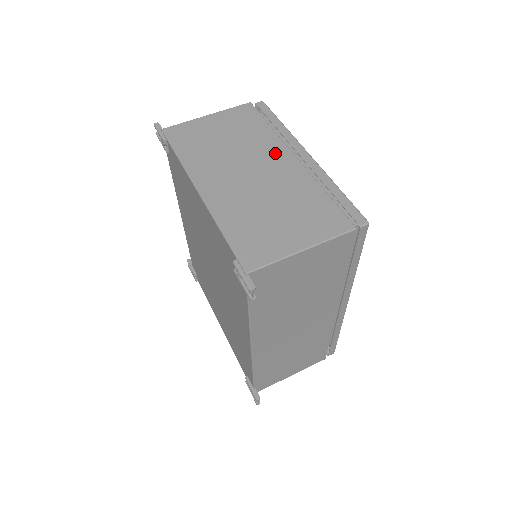
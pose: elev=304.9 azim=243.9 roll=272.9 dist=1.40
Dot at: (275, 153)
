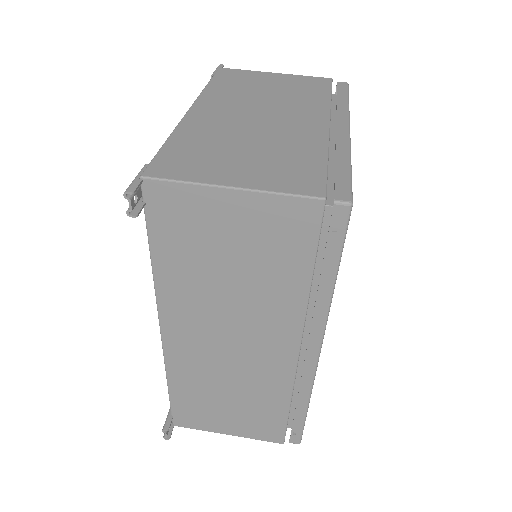
Dot at: (309, 113)
